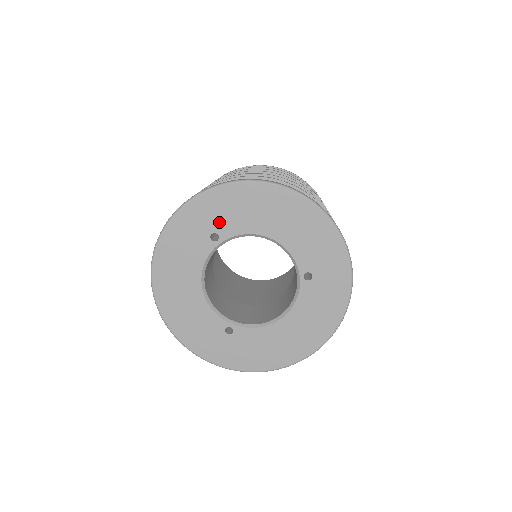
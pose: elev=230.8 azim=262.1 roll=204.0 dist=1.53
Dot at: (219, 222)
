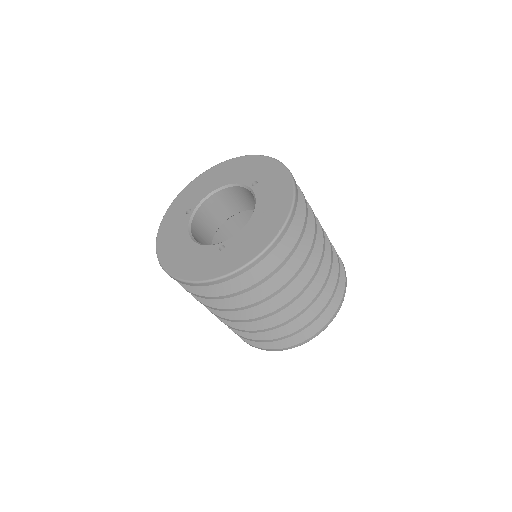
Dot at: (188, 204)
